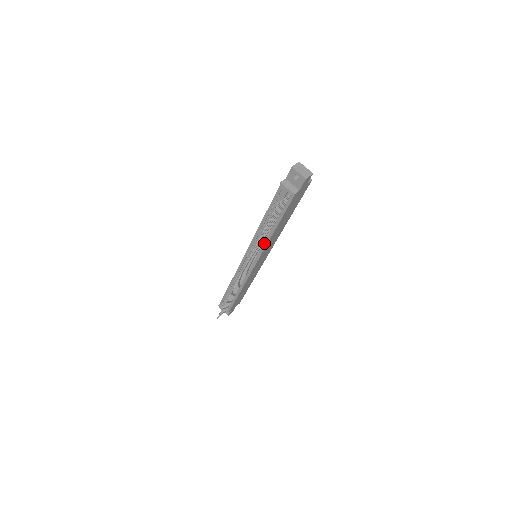
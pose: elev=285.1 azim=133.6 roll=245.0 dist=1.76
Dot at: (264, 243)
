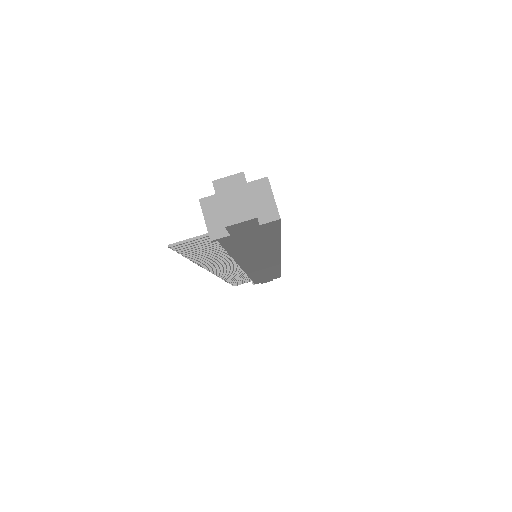
Dot at: occluded
